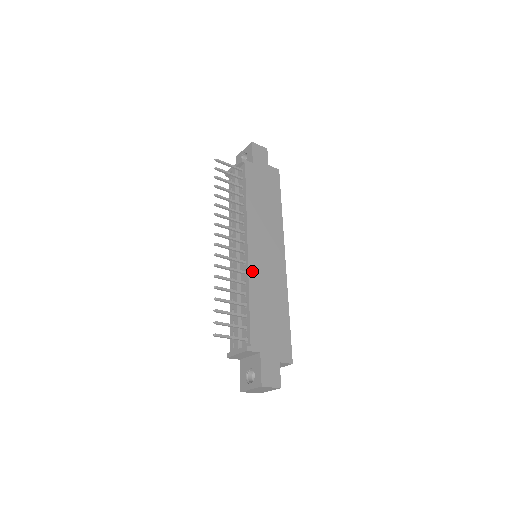
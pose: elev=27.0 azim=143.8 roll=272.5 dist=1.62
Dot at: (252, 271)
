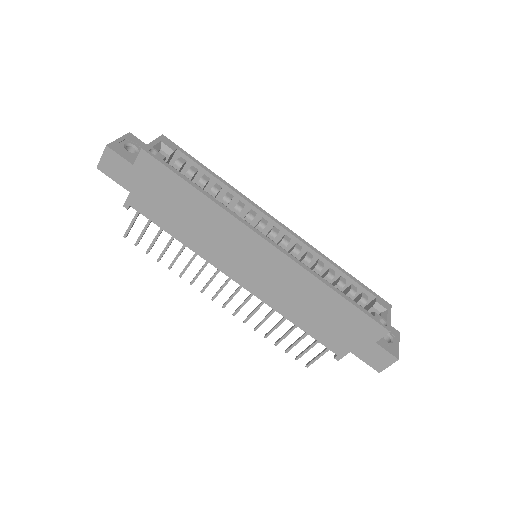
Dot at: (267, 299)
